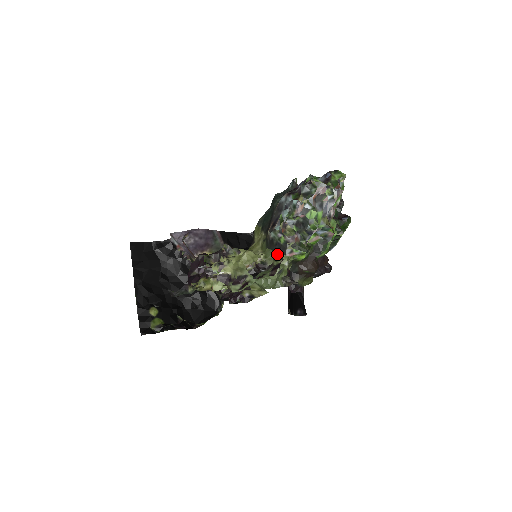
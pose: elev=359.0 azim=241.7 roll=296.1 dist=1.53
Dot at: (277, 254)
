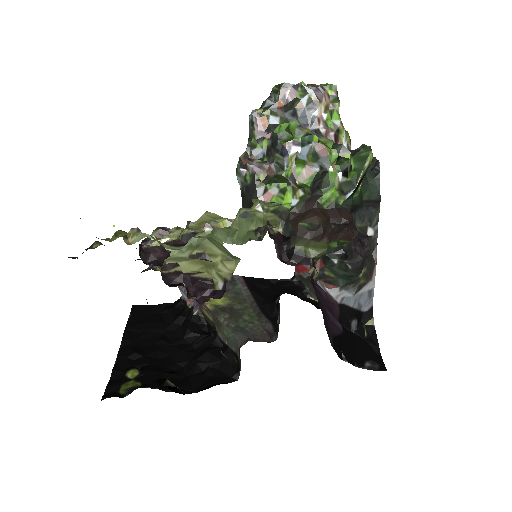
Dot at: (249, 205)
